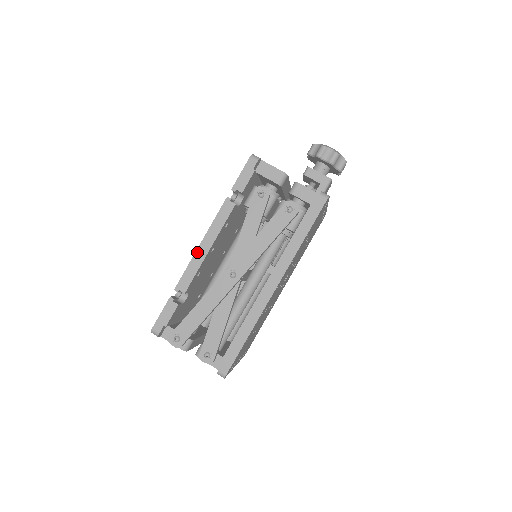
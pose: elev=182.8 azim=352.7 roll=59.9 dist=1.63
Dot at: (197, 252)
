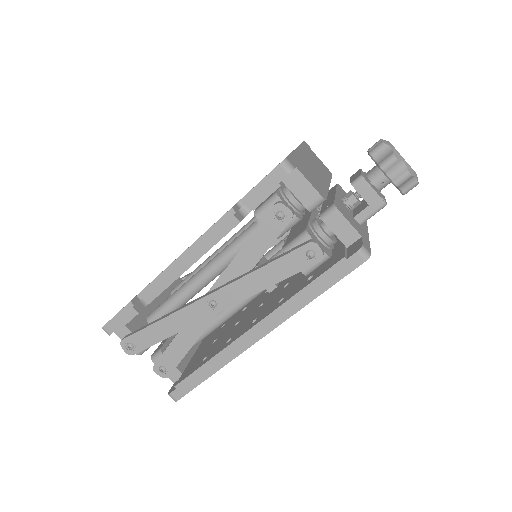
Dot at: (174, 263)
